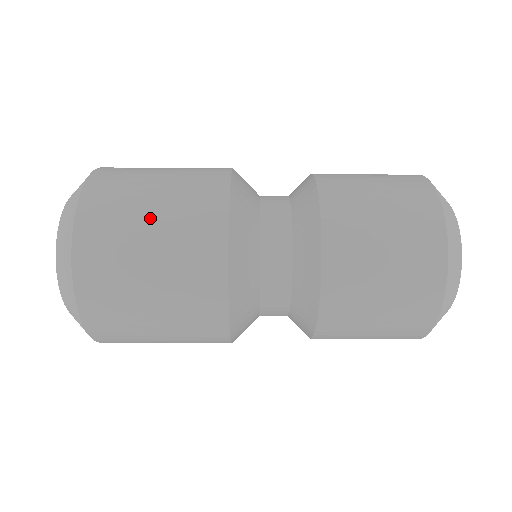
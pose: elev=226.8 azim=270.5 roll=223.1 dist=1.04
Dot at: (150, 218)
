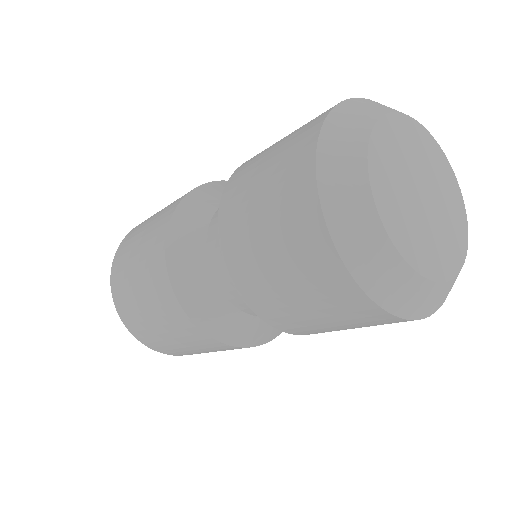
Dot at: (175, 343)
